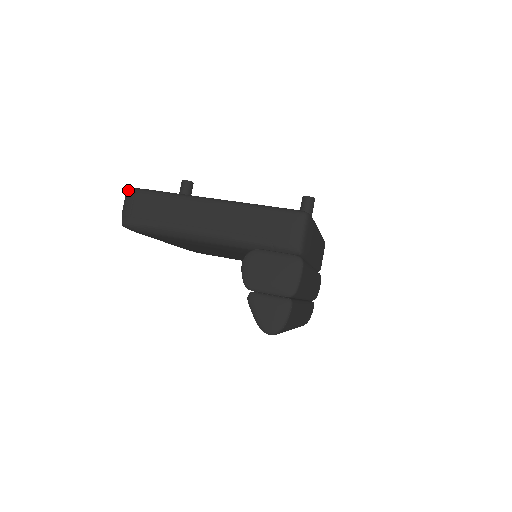
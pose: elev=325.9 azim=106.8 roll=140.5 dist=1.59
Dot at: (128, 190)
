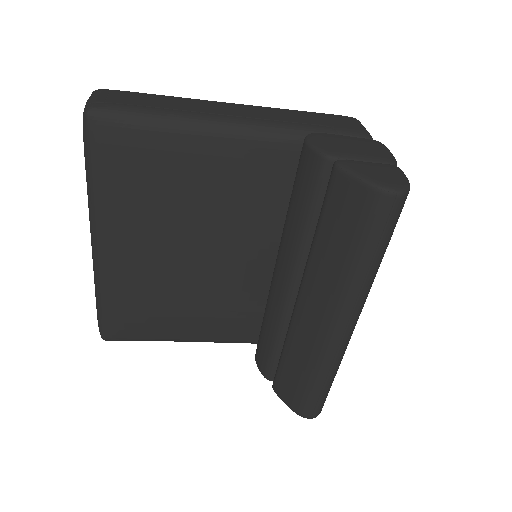
Dot at: occluded
